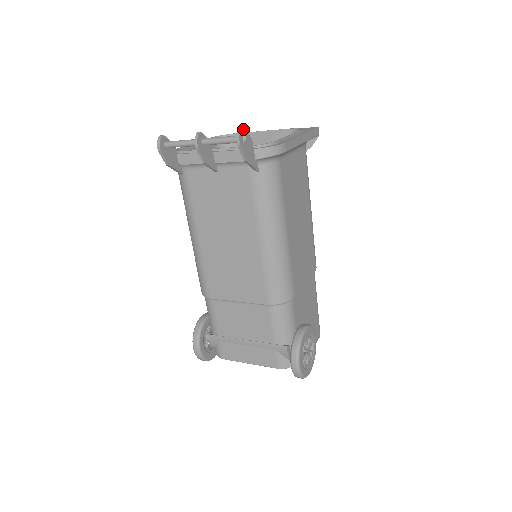
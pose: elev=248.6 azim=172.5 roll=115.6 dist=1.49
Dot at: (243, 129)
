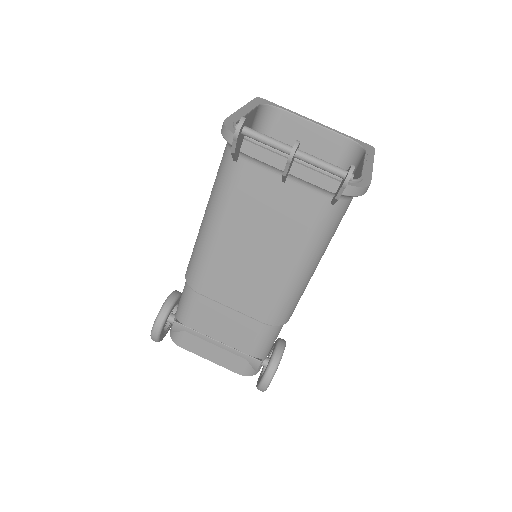
Dot at: (354, 166)
